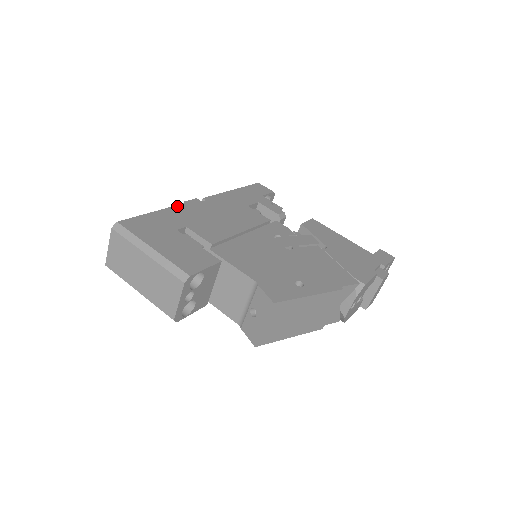
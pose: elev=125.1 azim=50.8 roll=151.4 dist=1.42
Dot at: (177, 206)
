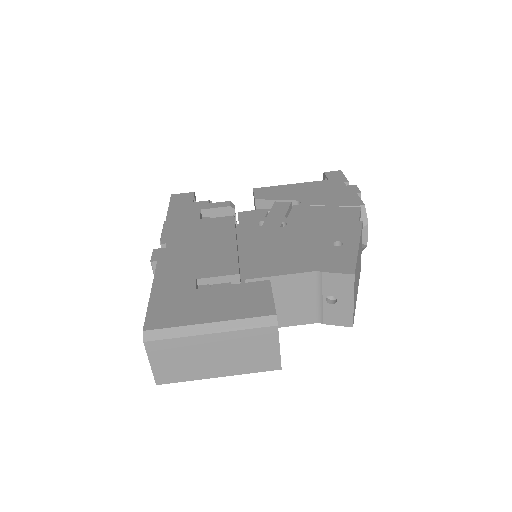
Dot at: (157, 269)
